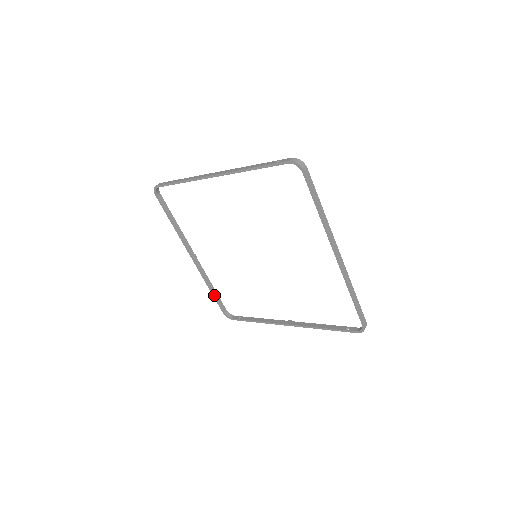
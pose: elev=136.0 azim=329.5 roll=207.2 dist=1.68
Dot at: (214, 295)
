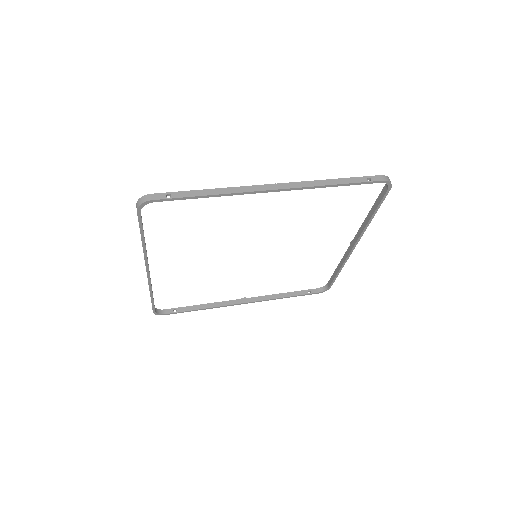
Dot at: (153, 299)
